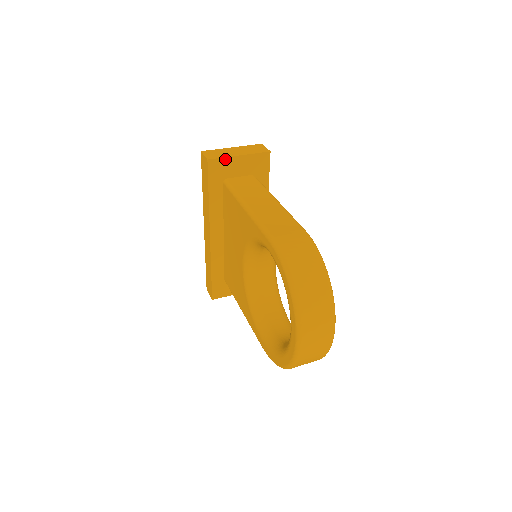
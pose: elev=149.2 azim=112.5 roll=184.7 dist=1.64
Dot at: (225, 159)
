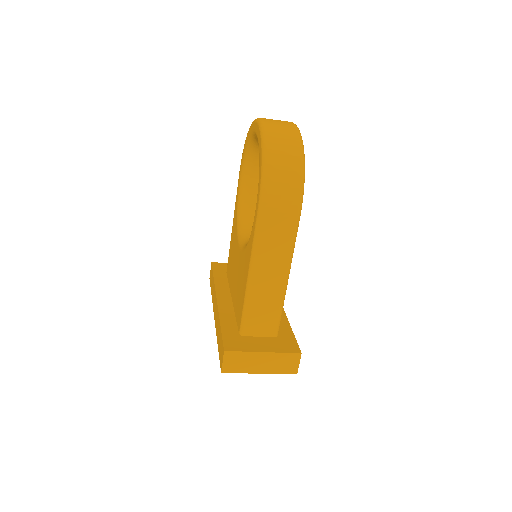
Dot at: occluded
